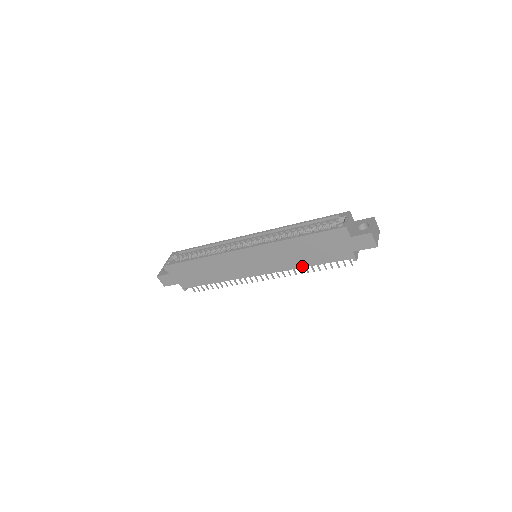
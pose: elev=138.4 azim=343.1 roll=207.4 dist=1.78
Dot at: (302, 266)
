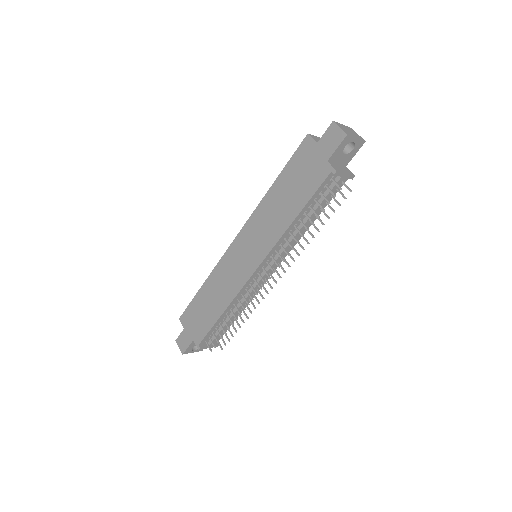
Dot at: (289, 223)
